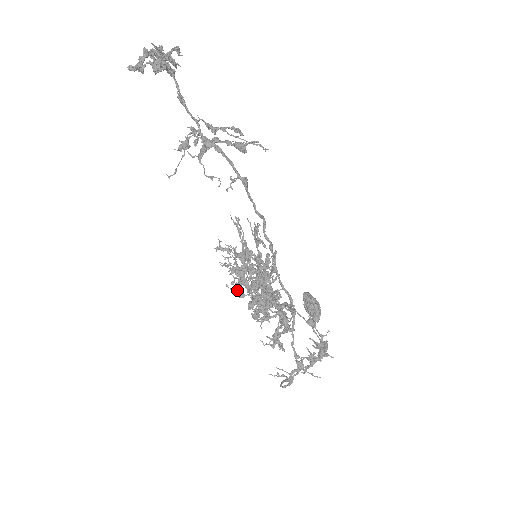
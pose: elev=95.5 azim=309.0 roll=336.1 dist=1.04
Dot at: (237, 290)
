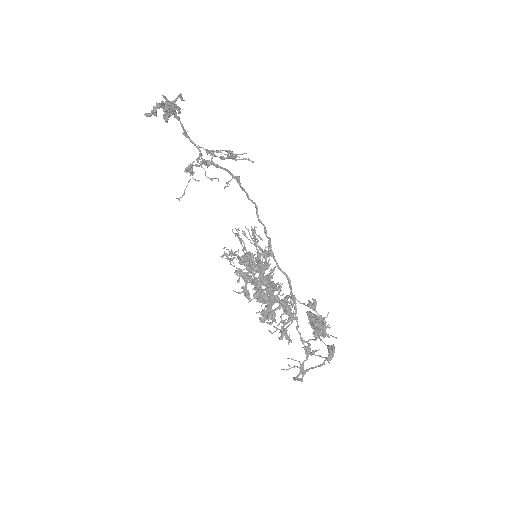
Dot at: (243, 292)
